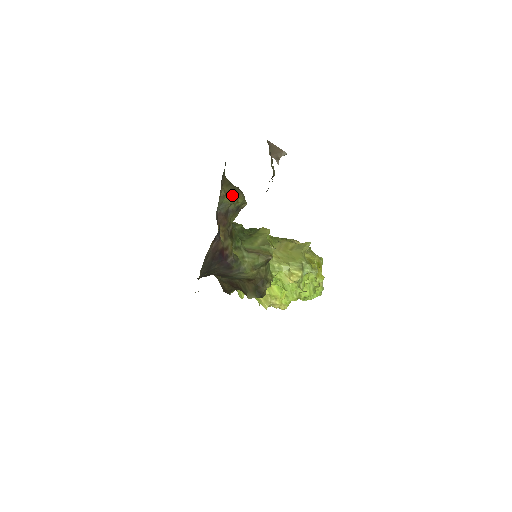
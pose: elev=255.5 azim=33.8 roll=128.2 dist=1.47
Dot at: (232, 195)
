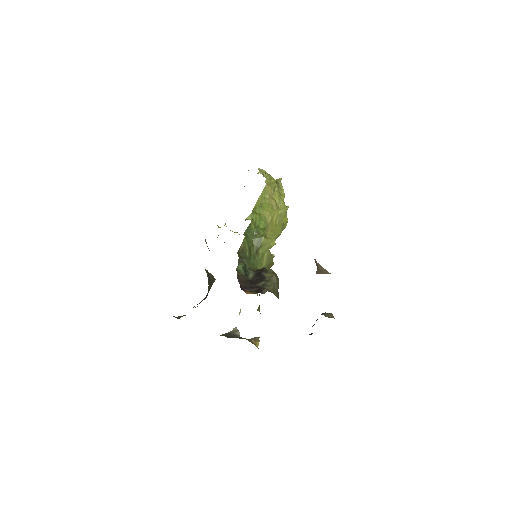
Dot at: occluded
